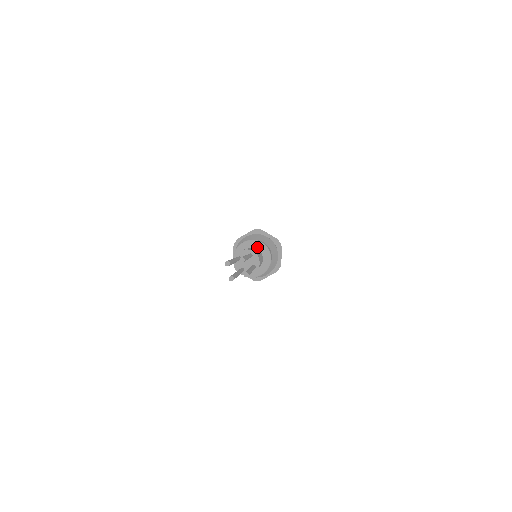
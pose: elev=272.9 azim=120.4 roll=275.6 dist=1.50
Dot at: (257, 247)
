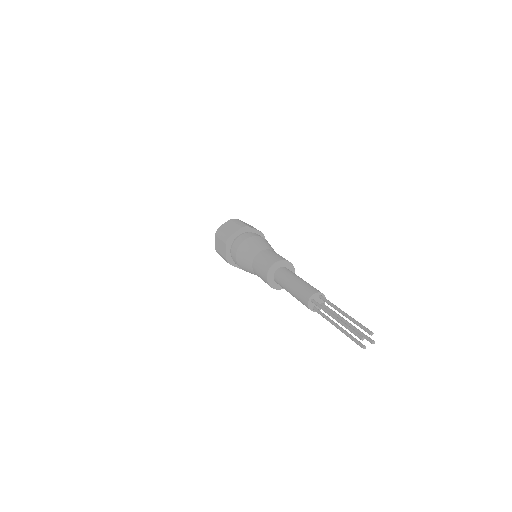
Dot at: (285, 266)
